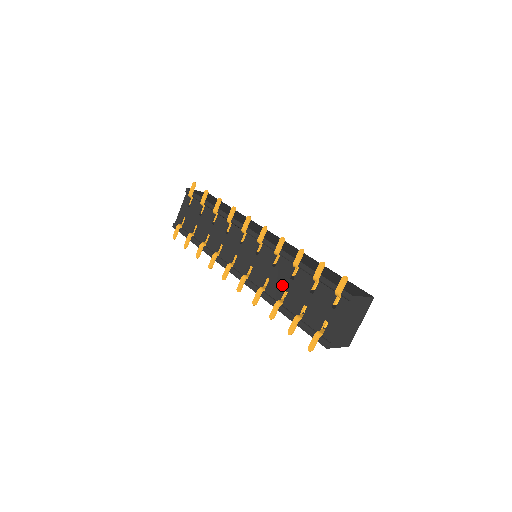
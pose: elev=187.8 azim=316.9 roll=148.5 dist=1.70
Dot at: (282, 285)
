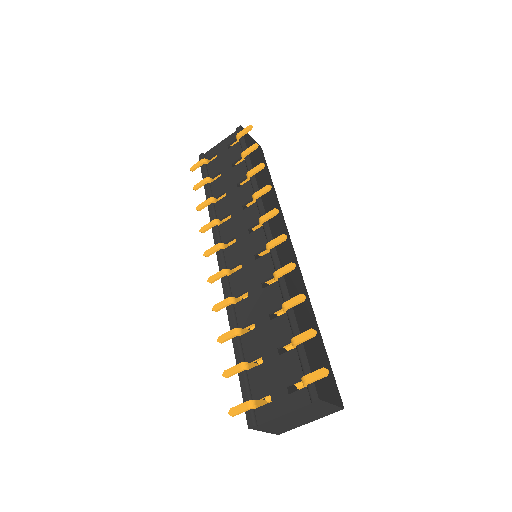
Dot at: (256, 315)
